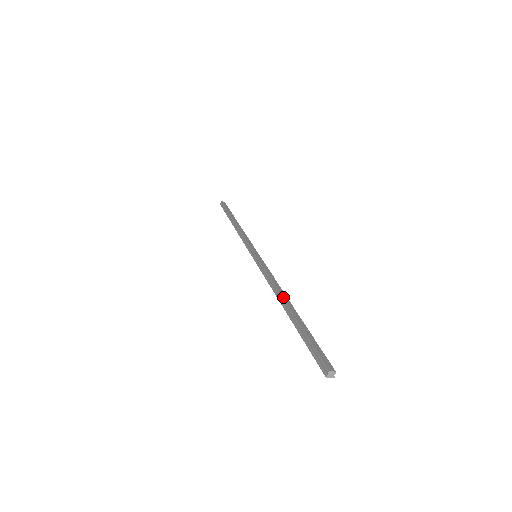
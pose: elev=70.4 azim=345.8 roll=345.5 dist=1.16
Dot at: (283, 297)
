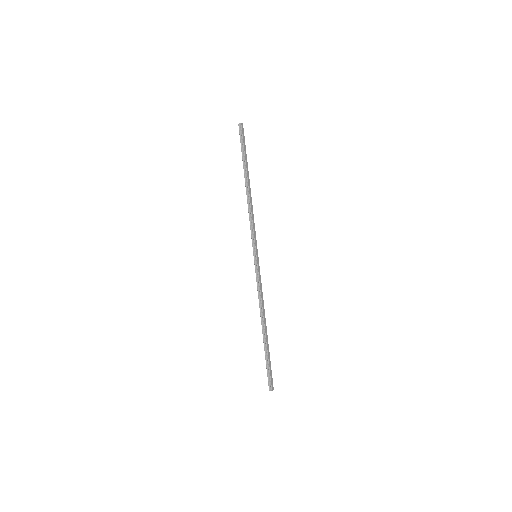
Dot at: (265, 322)
